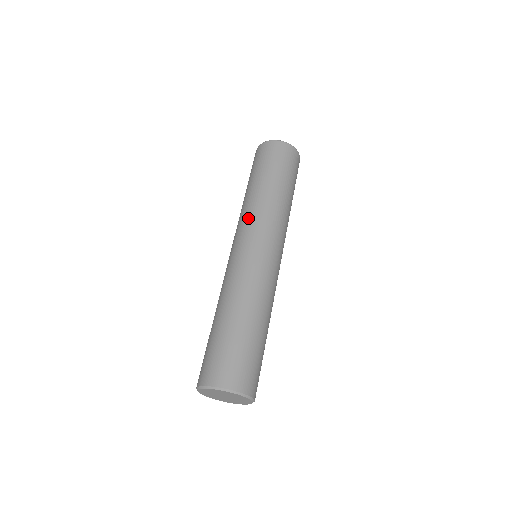
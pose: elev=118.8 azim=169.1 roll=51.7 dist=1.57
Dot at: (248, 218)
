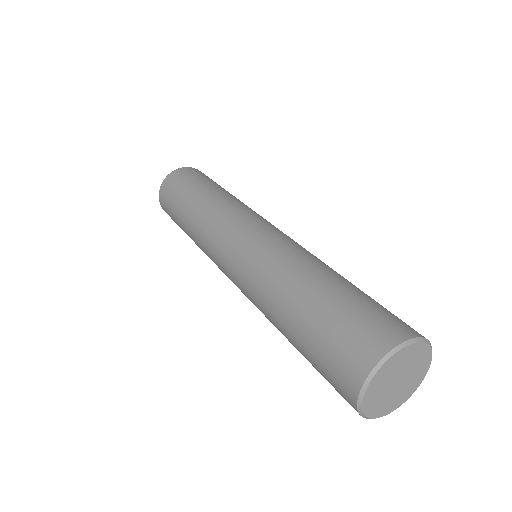
Dot at: (209, 235)
